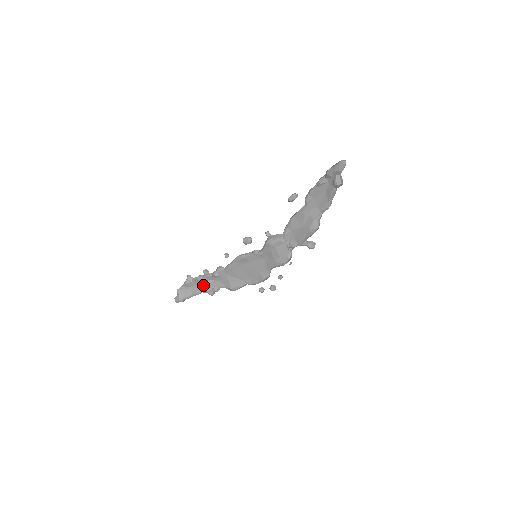
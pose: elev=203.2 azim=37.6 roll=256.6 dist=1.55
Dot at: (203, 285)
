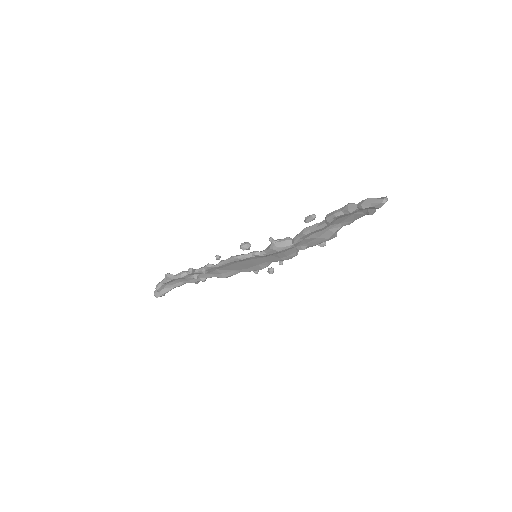
Dot at: (188, 279)
